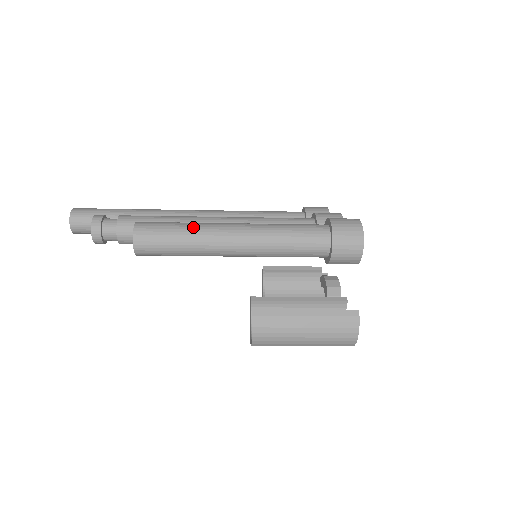
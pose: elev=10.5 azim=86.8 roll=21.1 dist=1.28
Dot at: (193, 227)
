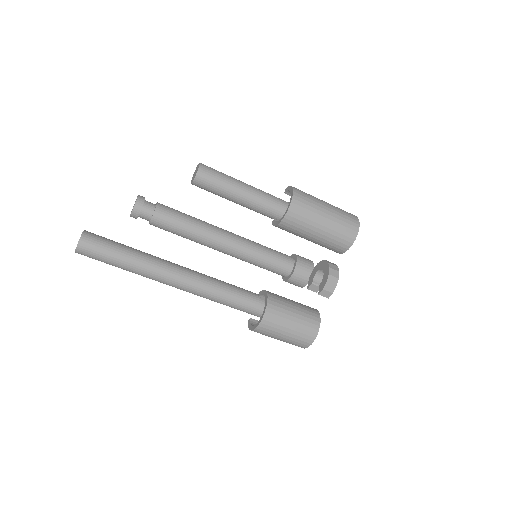
Dot at: occluded
